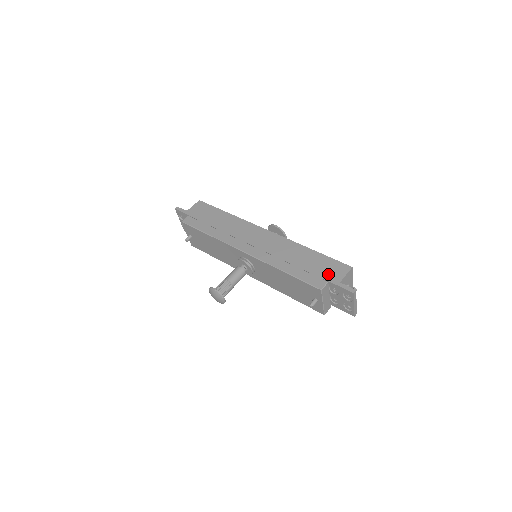
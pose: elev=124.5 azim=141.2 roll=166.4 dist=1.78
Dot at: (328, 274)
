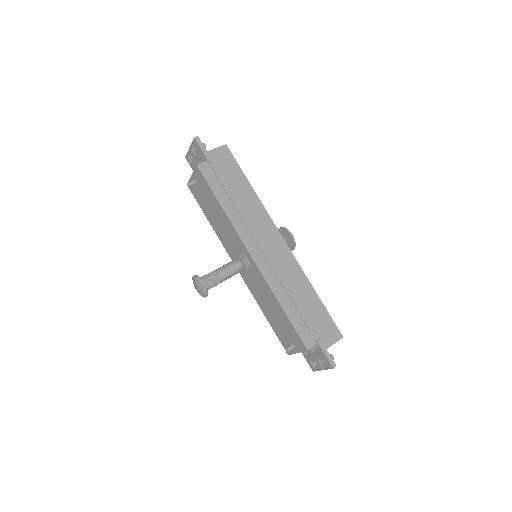
Dot at: (320, 333)
